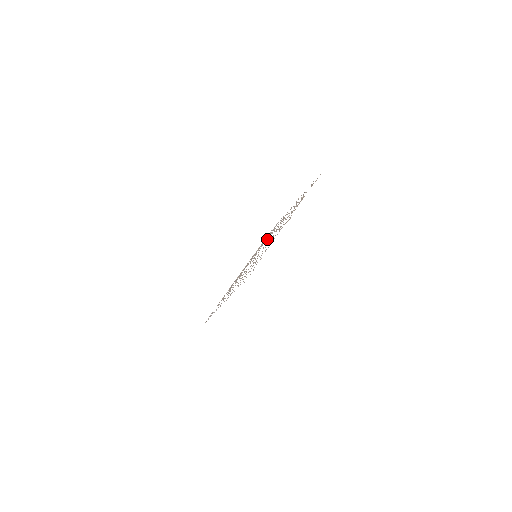
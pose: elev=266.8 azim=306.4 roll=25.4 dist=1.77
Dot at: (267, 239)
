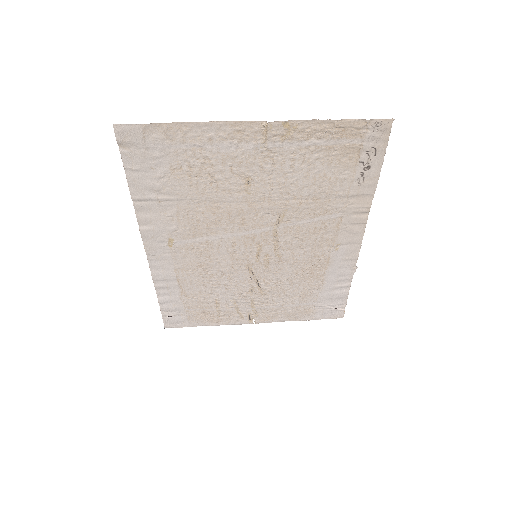
Dot at: (289, 249)
